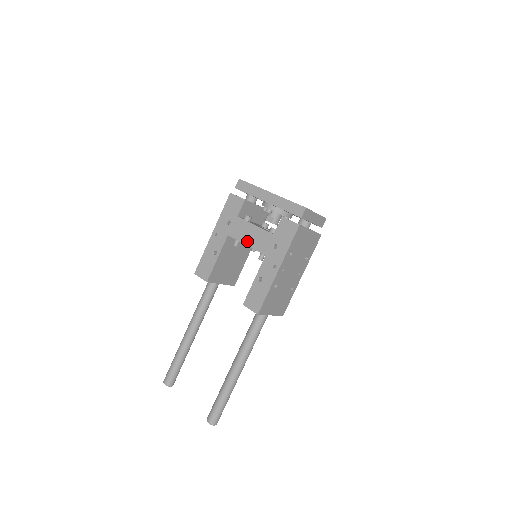
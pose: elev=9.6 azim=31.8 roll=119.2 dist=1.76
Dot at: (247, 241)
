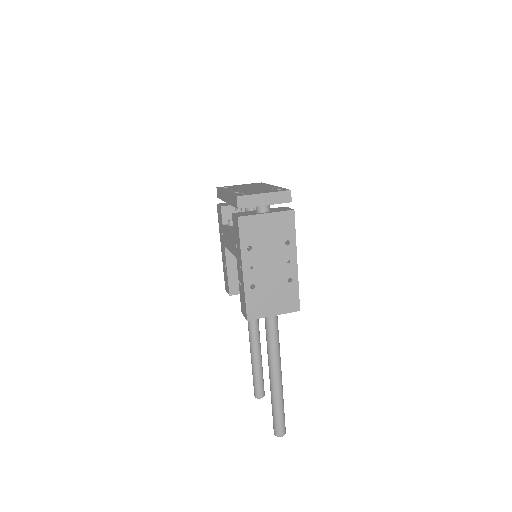
Dot at: (229, 247)
